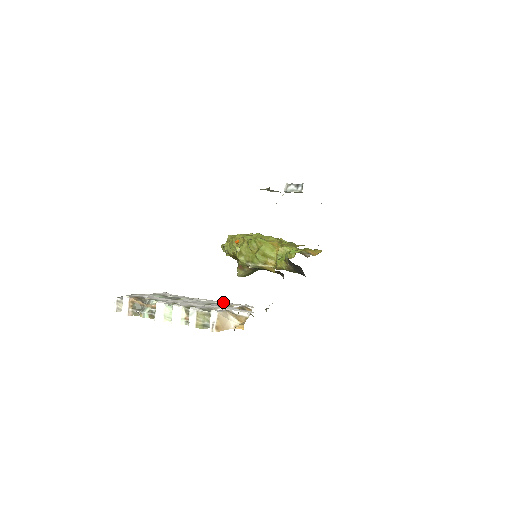
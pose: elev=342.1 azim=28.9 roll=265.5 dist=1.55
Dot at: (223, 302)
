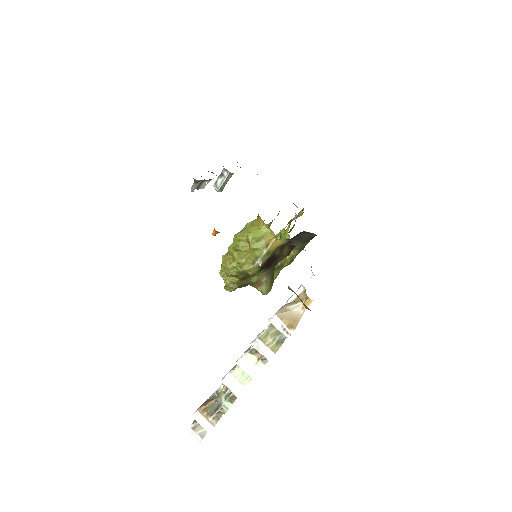
Dot at: occluded
